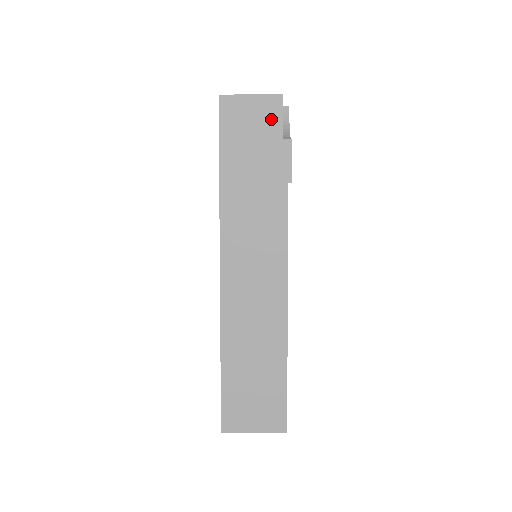
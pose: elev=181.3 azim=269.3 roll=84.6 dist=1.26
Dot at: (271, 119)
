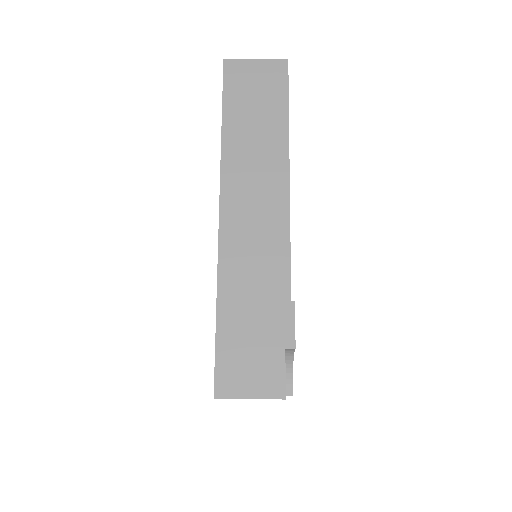
Dot at: occluded
